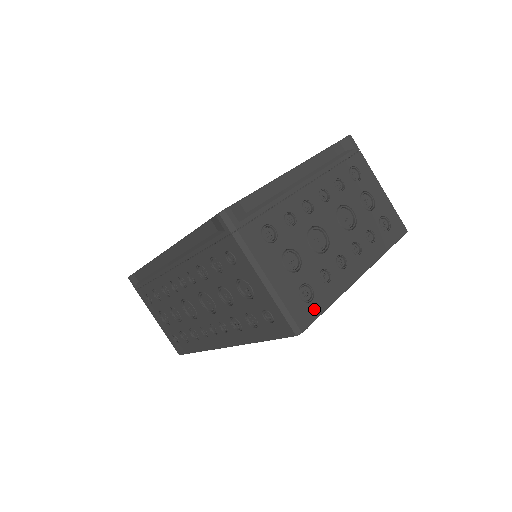
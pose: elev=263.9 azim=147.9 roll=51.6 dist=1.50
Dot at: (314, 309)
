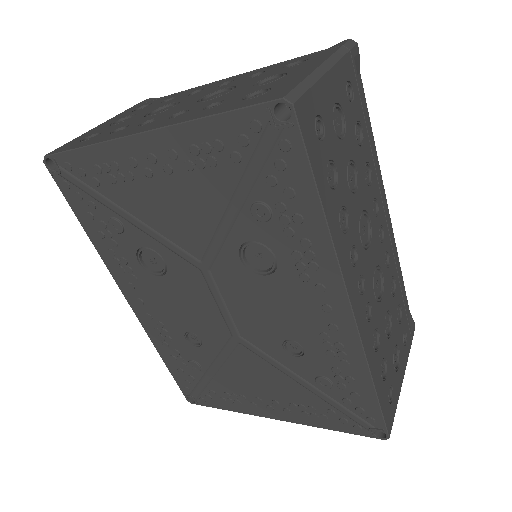
Dot at: (74, 146)
